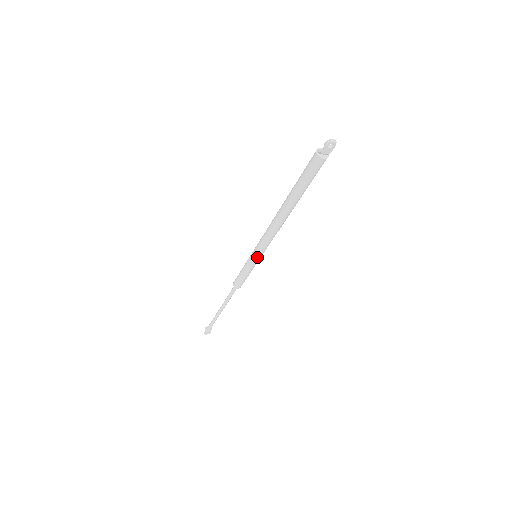
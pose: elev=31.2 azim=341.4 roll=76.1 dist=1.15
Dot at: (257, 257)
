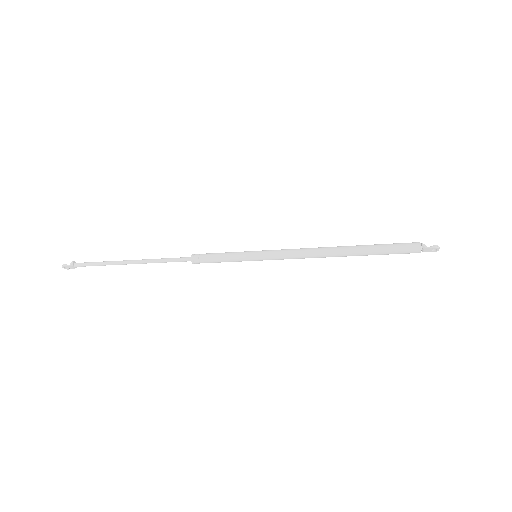
Dot at: (260, 259)
